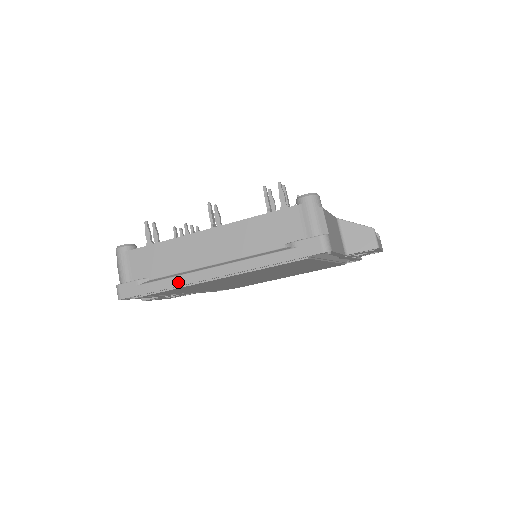
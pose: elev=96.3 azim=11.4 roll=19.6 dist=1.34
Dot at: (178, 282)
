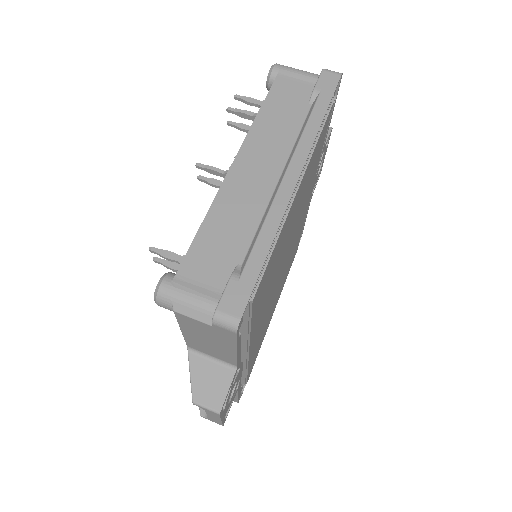
Dot at: (274, 221)
